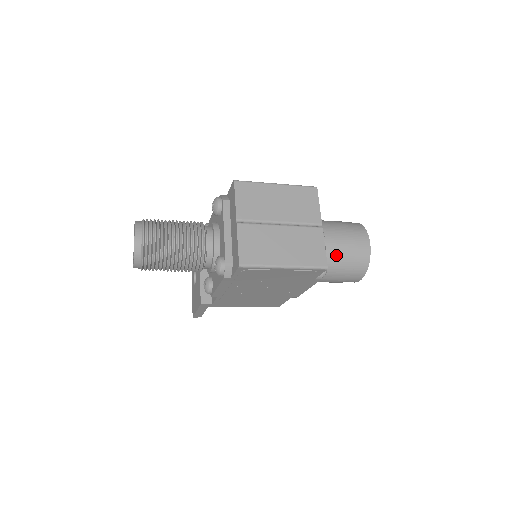
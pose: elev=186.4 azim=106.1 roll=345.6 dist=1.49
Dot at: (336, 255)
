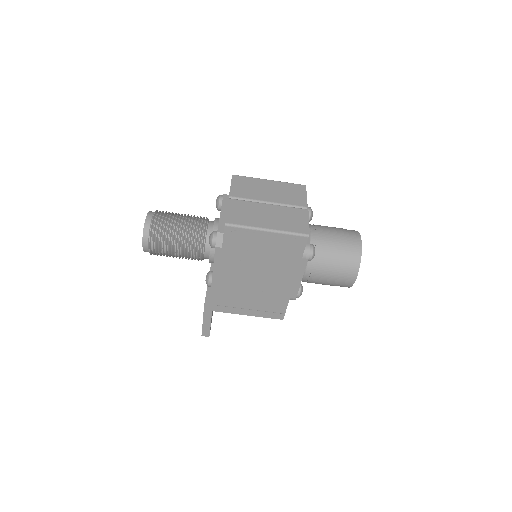
Dot at: (326, 245)
